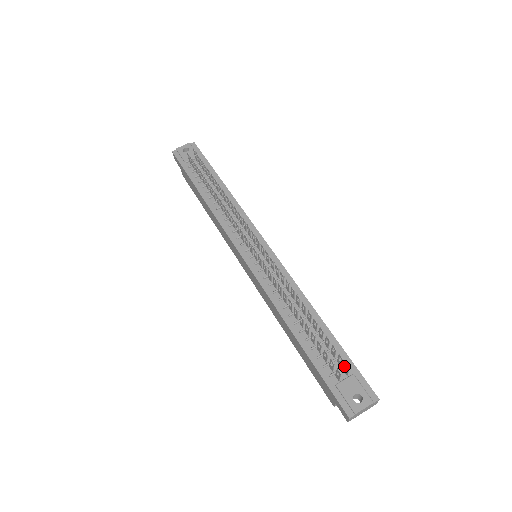
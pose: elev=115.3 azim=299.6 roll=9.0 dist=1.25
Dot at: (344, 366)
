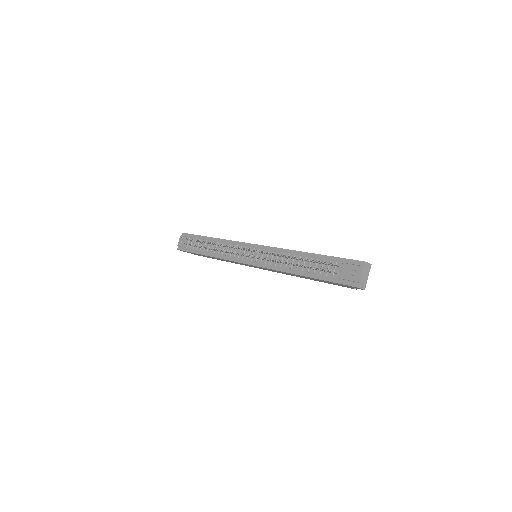
Dot at: occluded
